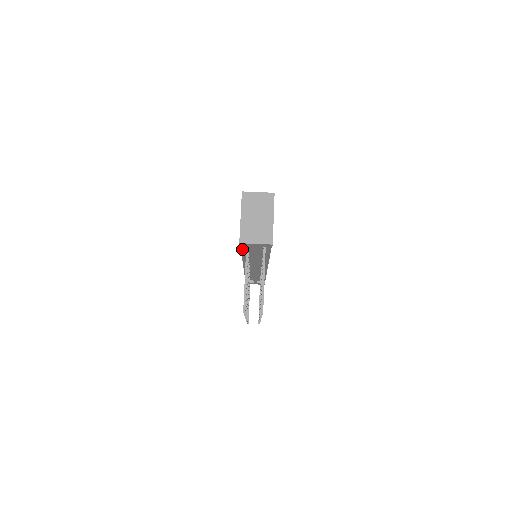
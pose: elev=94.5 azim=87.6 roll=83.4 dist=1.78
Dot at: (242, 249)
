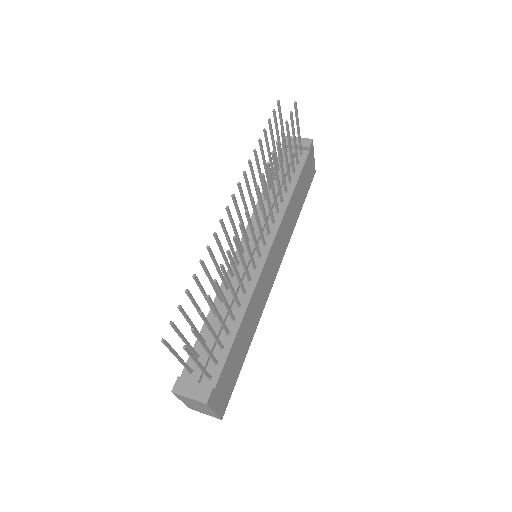
Dot at: occluded
